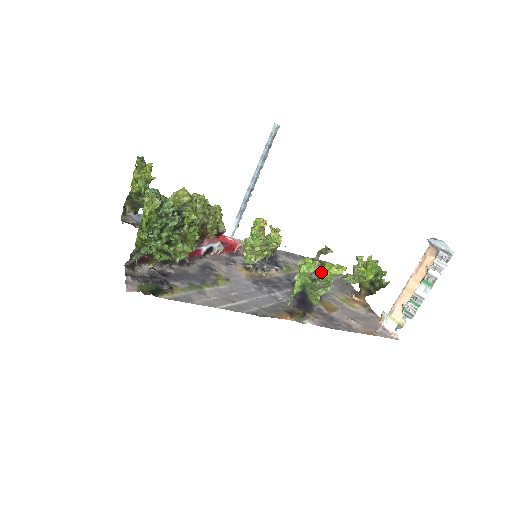
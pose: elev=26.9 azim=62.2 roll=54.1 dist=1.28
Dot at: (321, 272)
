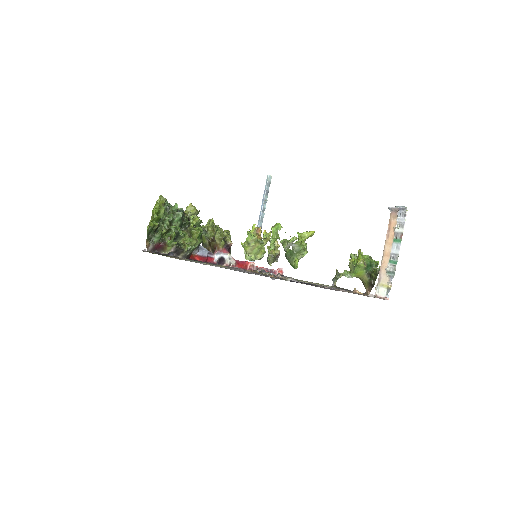
Dot at: occluded
